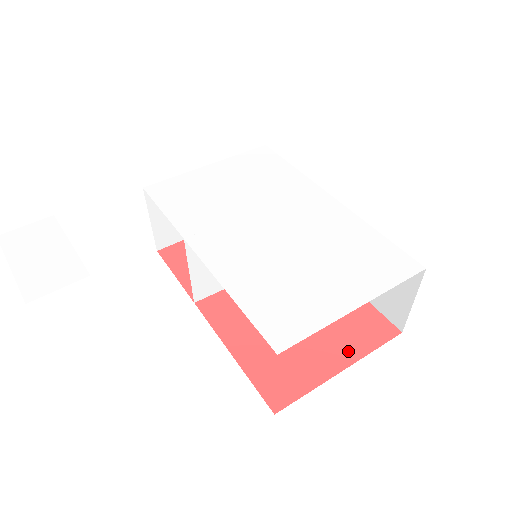
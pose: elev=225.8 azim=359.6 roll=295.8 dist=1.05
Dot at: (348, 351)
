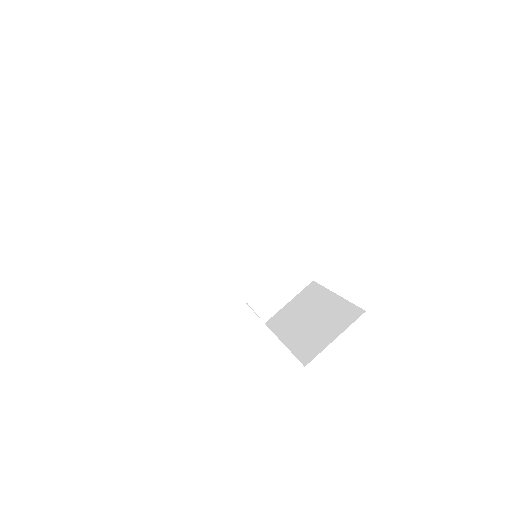
Dot at: occluded
